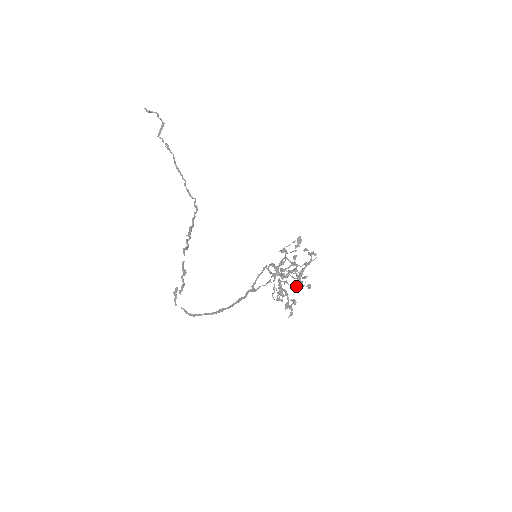
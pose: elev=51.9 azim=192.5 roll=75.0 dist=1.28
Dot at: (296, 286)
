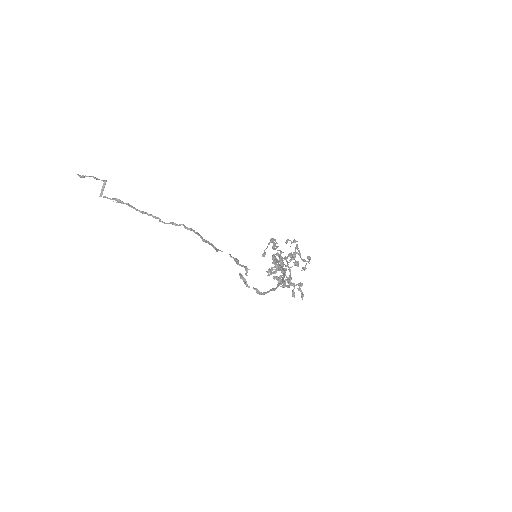
Dot at: (290, 277)
